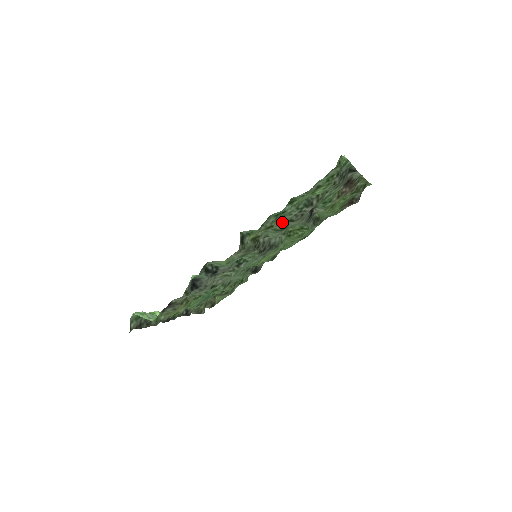
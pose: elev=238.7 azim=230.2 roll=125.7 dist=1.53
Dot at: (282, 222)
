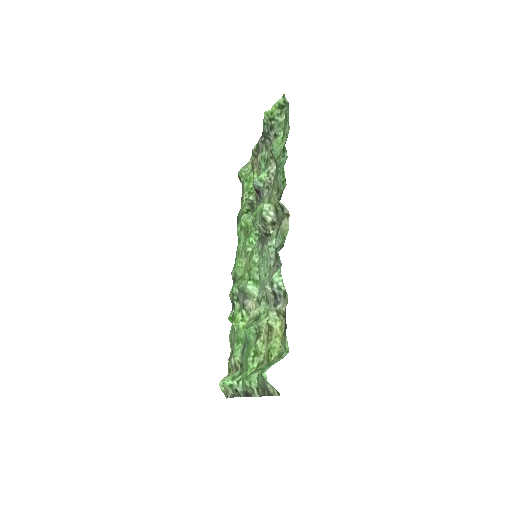
Dot at: (273, 187)
